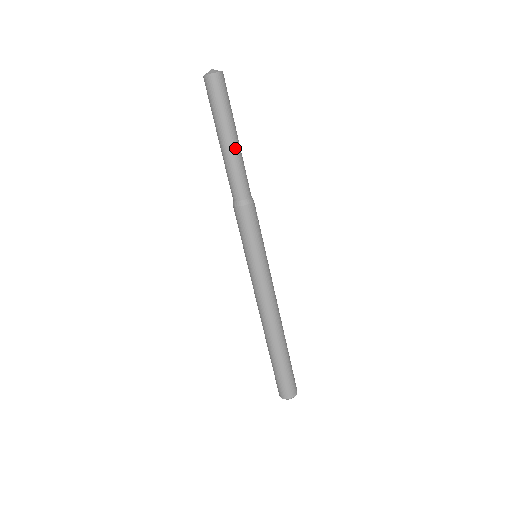
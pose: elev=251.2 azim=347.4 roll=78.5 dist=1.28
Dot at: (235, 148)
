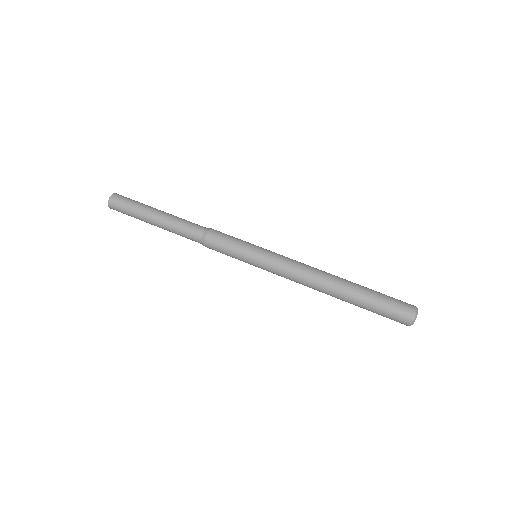
Dot at: (164, 215)
